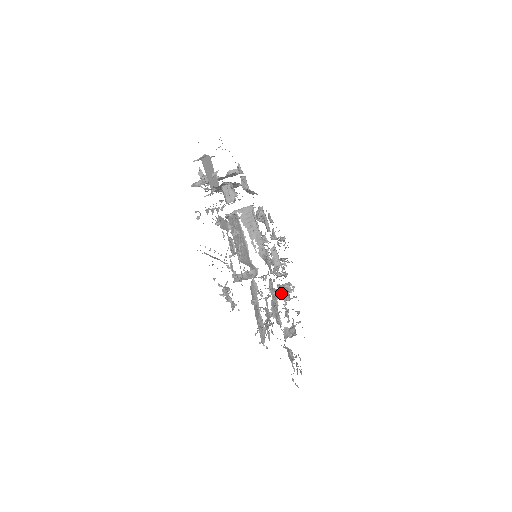
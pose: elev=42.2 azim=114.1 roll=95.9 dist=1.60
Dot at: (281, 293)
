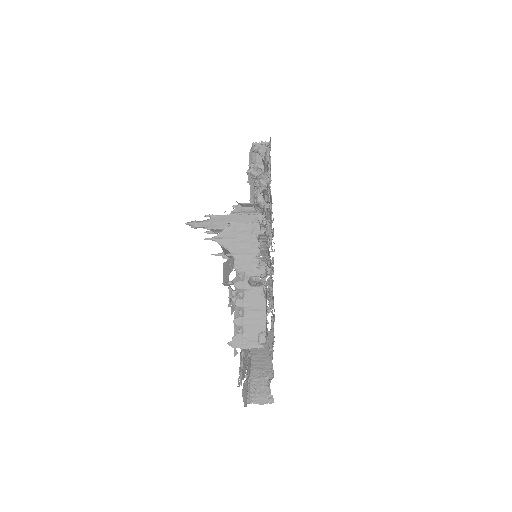
Dot at: occluded
